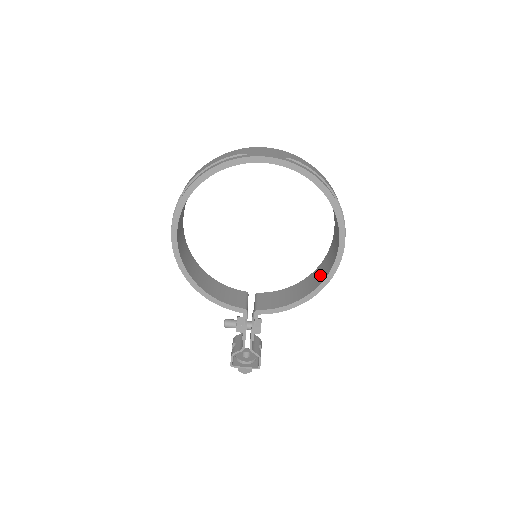
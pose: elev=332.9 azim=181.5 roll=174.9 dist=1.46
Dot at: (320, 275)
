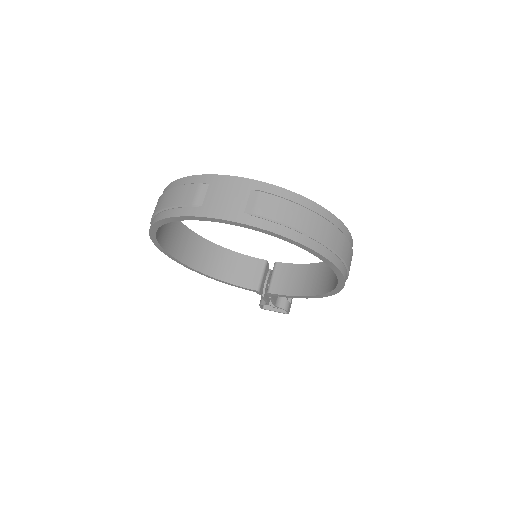
Dot at: (330, 278)
